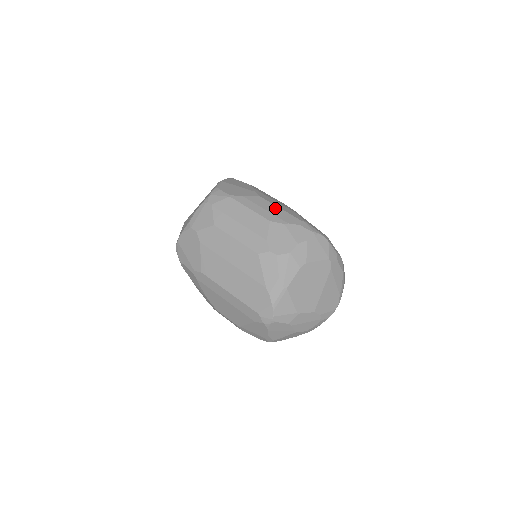
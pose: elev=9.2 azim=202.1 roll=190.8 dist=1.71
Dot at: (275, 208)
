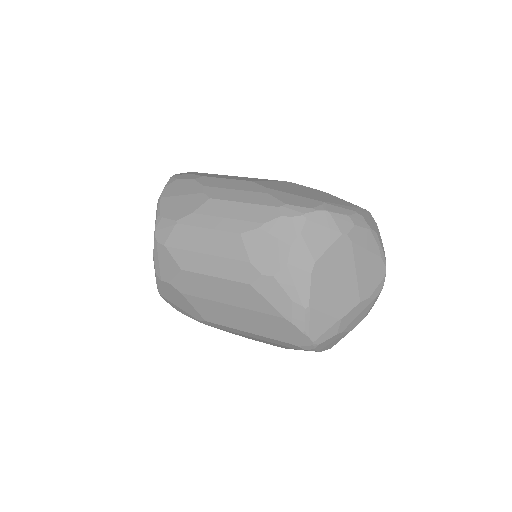
Dot at: (238, 207)
